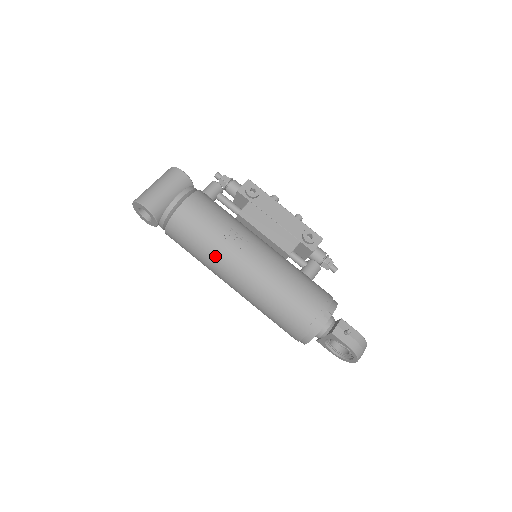
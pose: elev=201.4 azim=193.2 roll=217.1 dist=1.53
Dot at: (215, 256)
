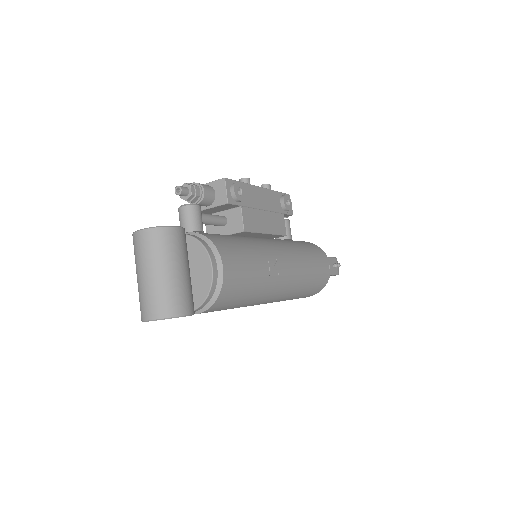
Dot at: (260, 297)
